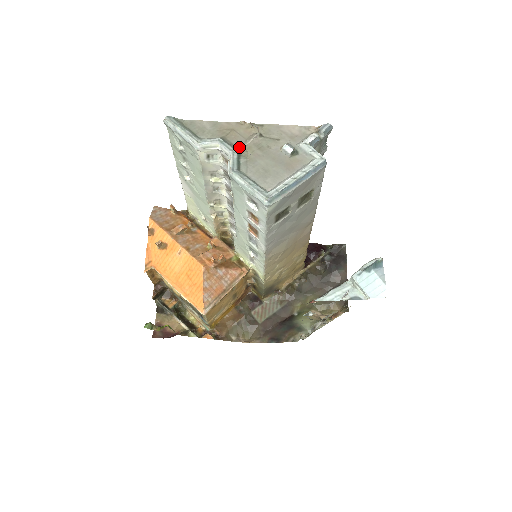
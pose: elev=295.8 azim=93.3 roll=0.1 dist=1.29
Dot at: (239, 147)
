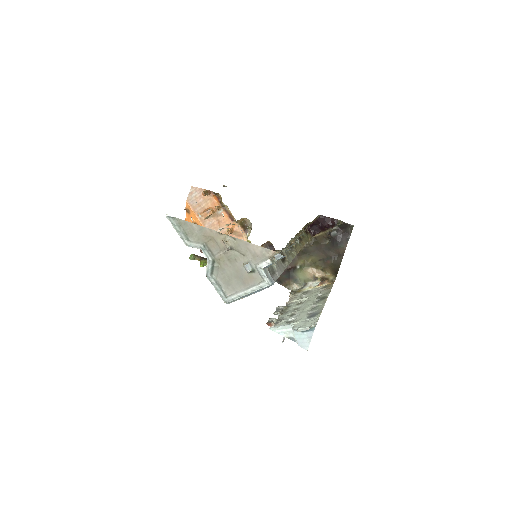
Dot at: (215, 254)
